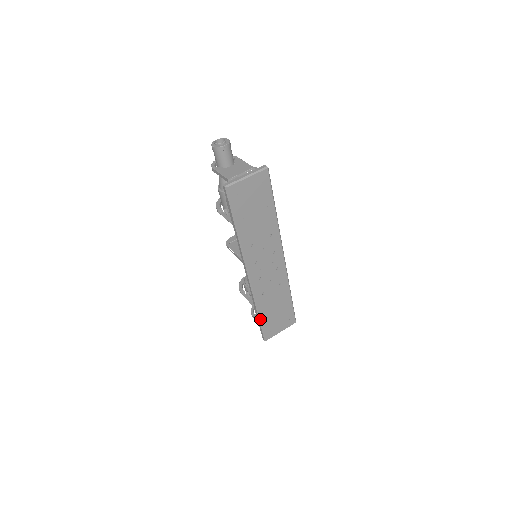
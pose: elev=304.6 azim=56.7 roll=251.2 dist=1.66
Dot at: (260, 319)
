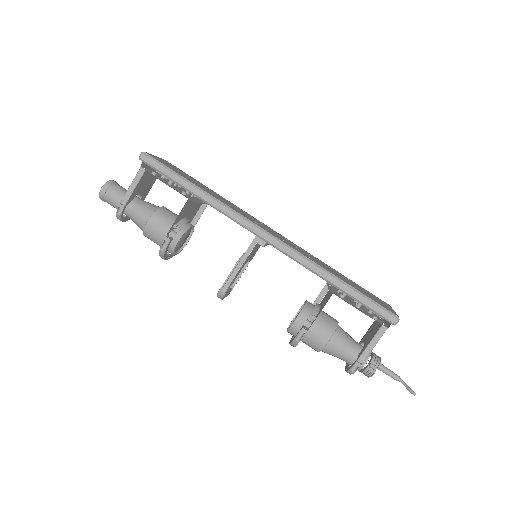
Dot at: (350, 286)
